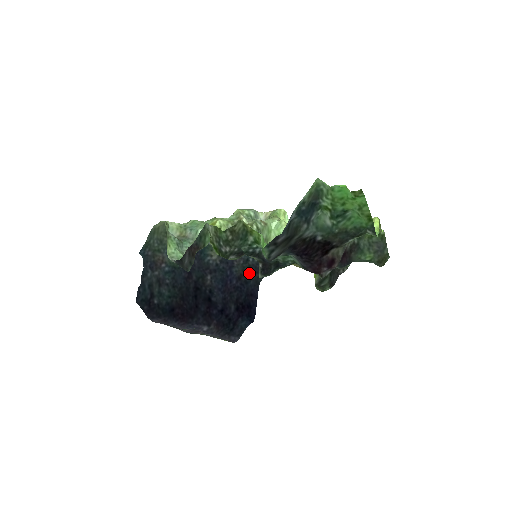
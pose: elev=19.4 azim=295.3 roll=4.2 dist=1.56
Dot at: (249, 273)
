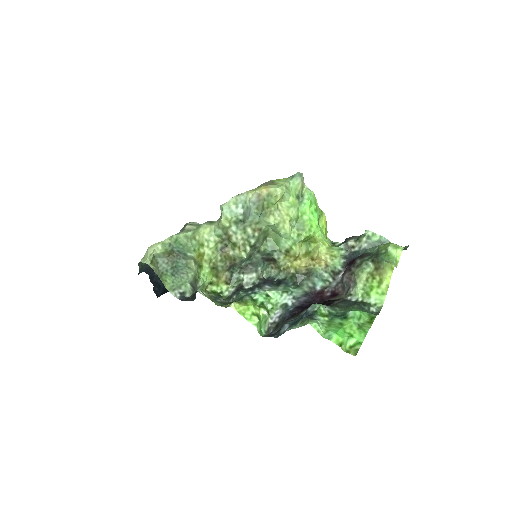
Dot at: occluded
